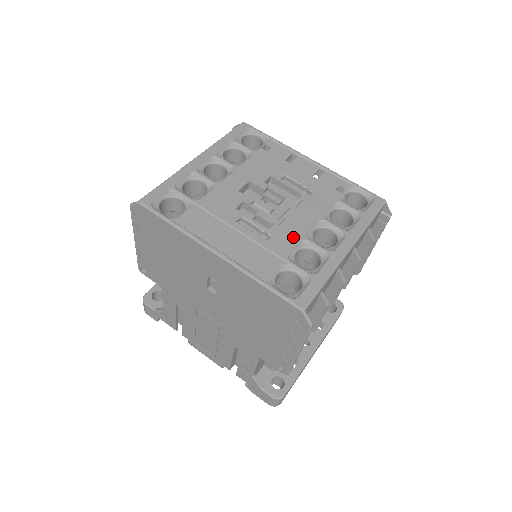
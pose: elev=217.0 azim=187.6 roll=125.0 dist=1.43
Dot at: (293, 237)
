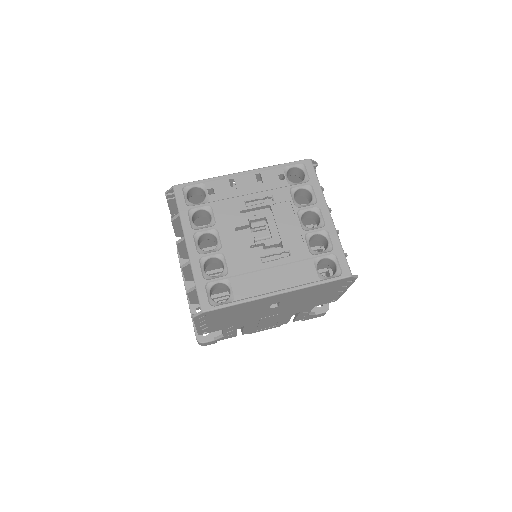
Dot at: (299, 239)
